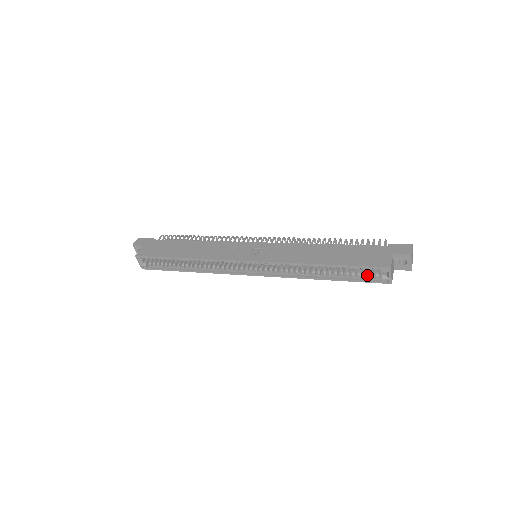
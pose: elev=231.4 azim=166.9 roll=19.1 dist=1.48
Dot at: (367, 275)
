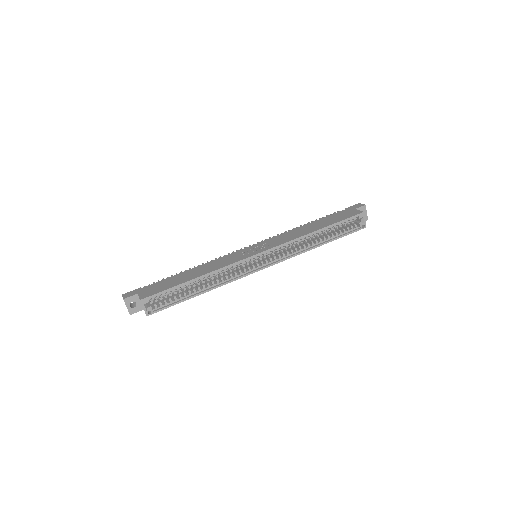
Dot at: (348, 229)
